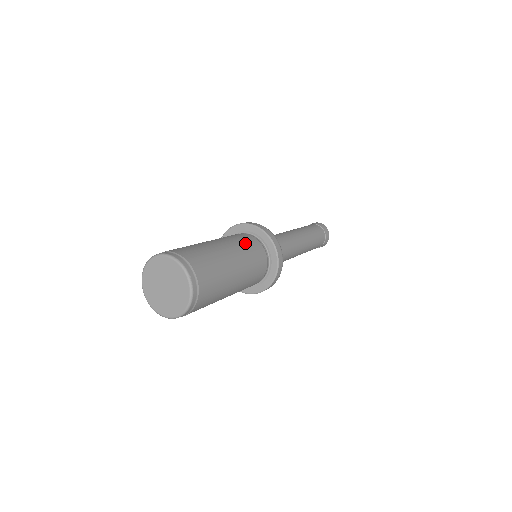
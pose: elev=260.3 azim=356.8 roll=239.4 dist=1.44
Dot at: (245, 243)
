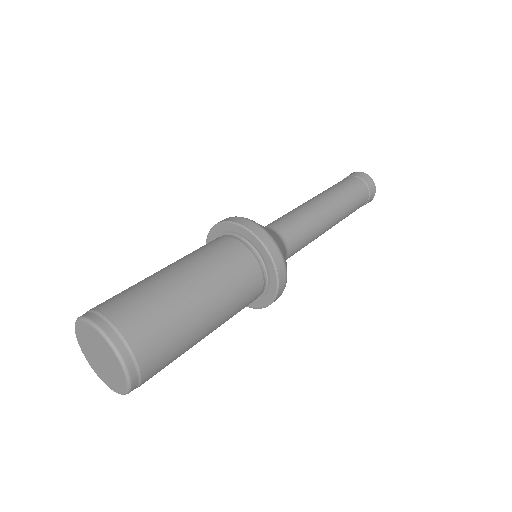
Dot at: (223, 259)
